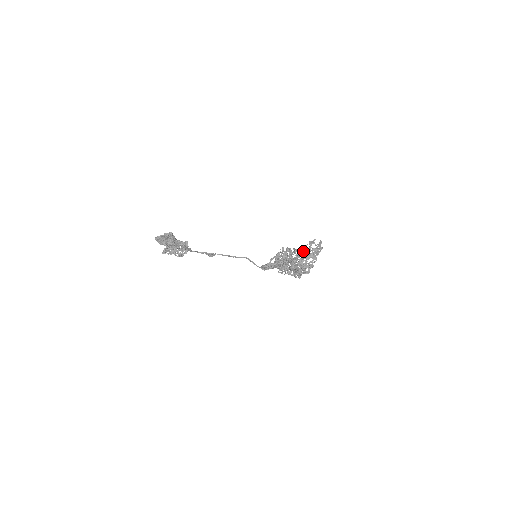
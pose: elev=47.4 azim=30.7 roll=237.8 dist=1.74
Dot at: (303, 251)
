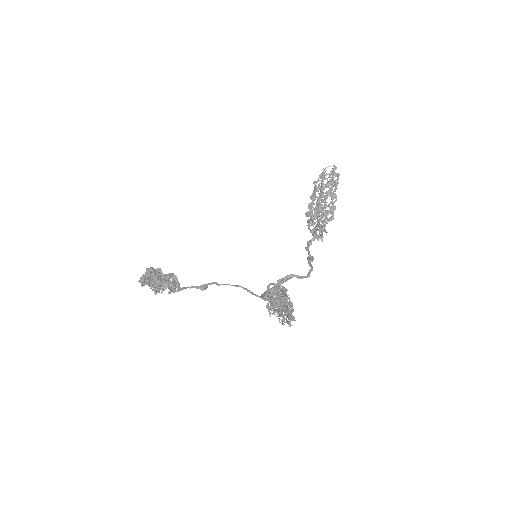
Dot at: occluded
